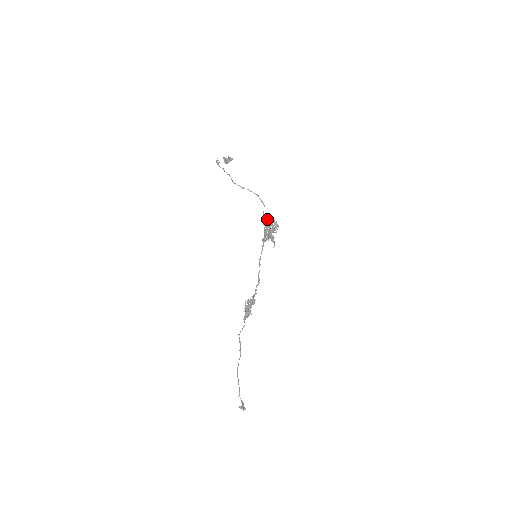
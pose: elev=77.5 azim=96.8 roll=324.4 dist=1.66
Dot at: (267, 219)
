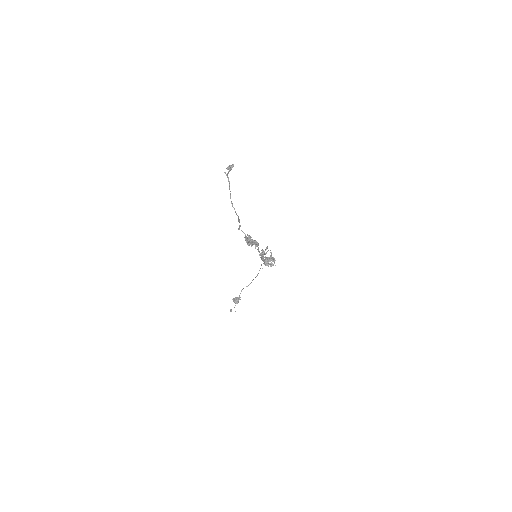
Dot at: occluded
